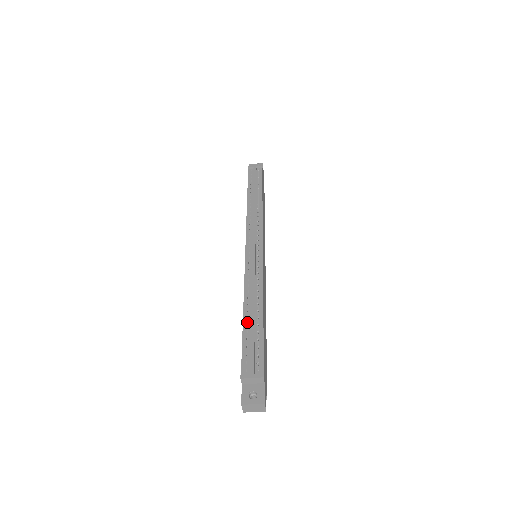
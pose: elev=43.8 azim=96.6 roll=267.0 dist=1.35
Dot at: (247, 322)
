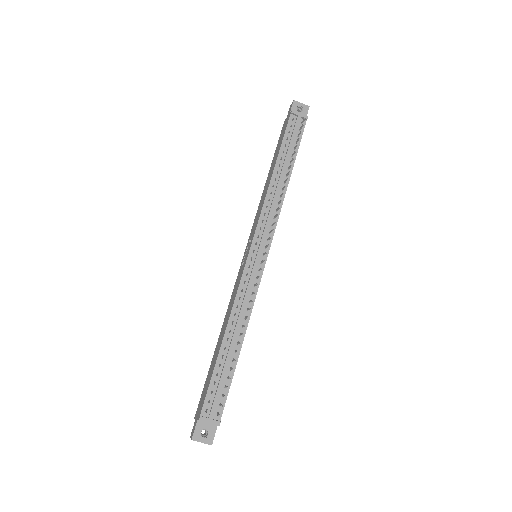
Dot at: (223, 354)
